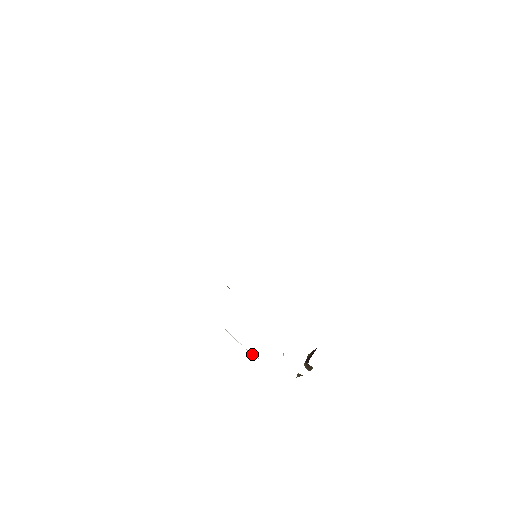
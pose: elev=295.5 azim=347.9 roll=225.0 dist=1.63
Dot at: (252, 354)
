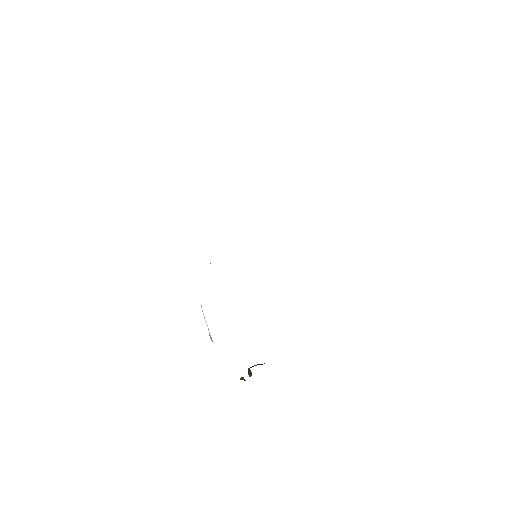
Dot at: occluded
